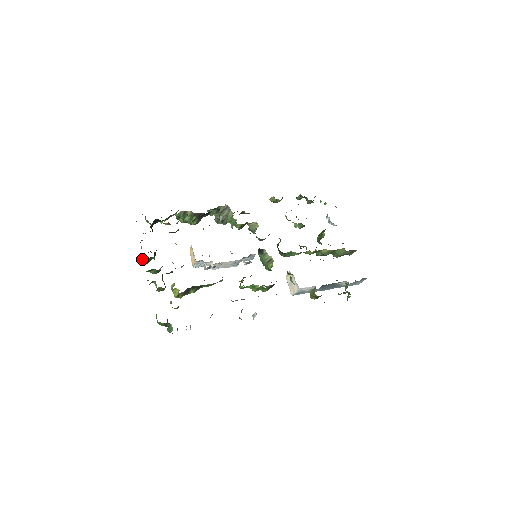
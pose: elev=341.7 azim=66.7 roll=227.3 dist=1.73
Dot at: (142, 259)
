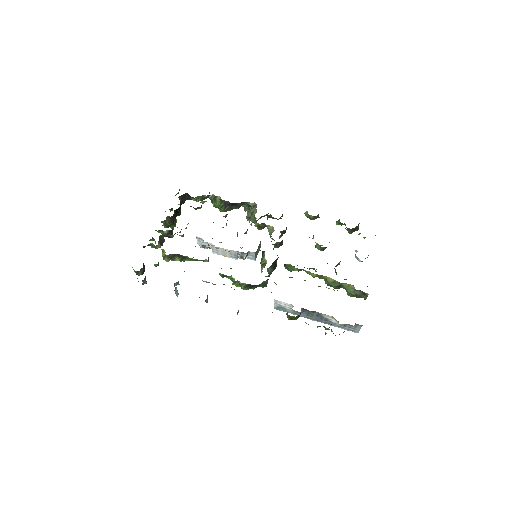
Dot at: occluded
